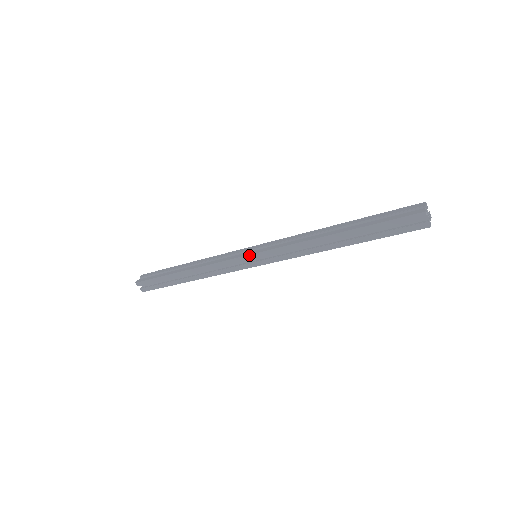
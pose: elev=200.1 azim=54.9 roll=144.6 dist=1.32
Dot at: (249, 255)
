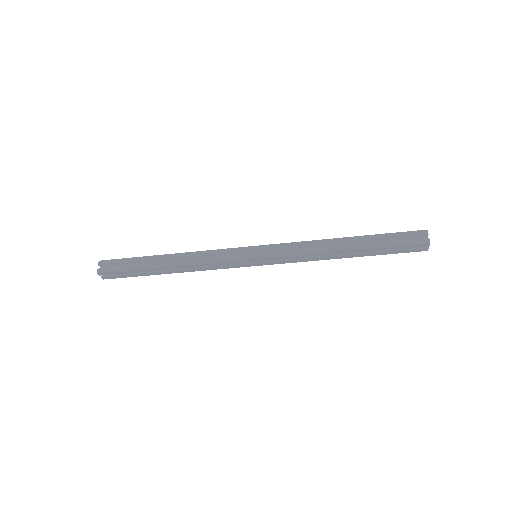
Dot at: (254, 246)
